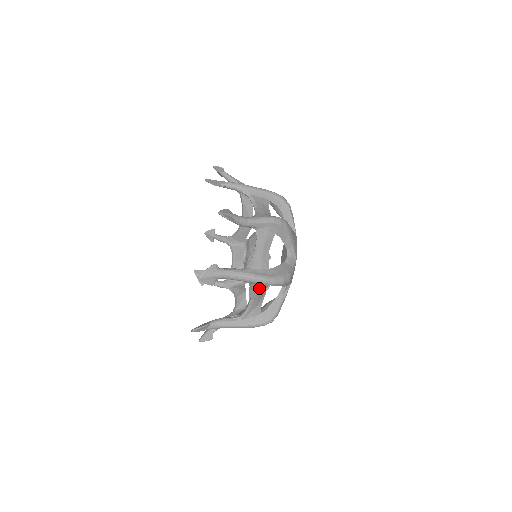
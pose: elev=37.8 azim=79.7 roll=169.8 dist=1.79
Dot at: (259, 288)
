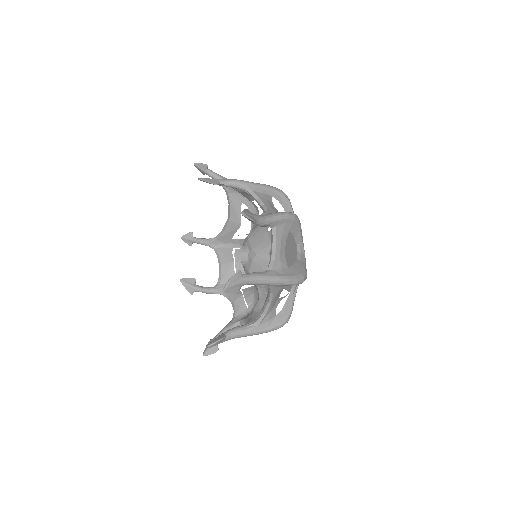
Dot at: (278, 290)
